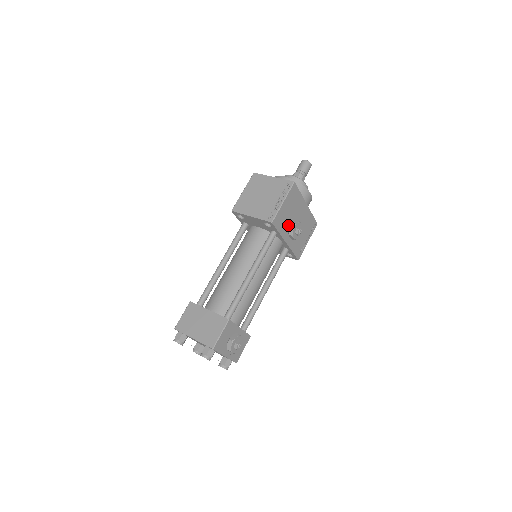
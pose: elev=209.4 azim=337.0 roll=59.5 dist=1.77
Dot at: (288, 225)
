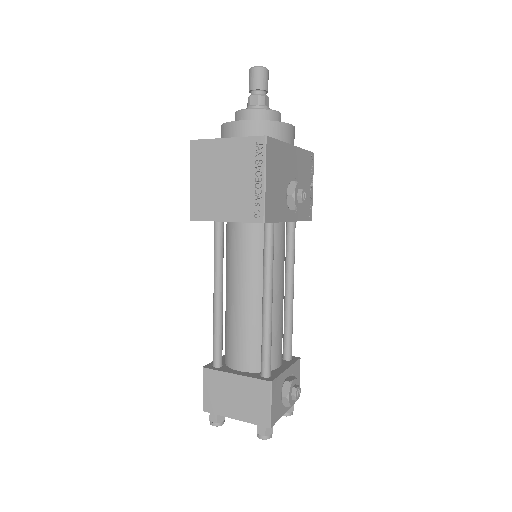
Dot at: (283, 199)
